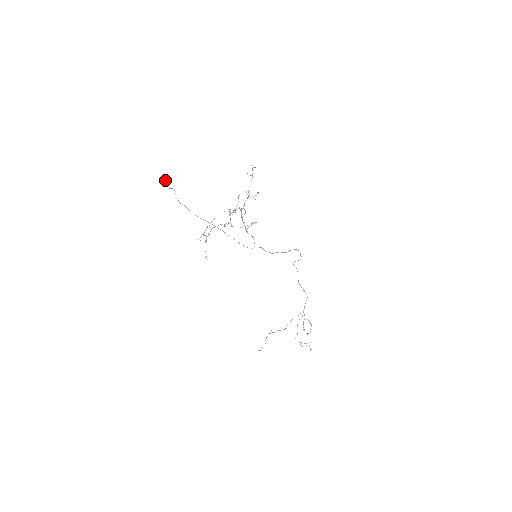
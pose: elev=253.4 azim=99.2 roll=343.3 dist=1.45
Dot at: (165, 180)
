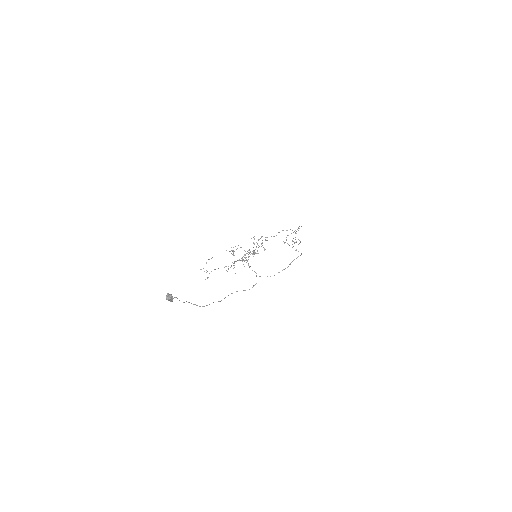
Dot at: (168, 300)
